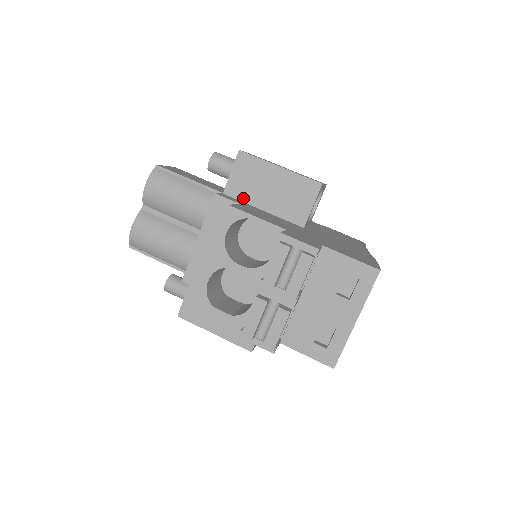
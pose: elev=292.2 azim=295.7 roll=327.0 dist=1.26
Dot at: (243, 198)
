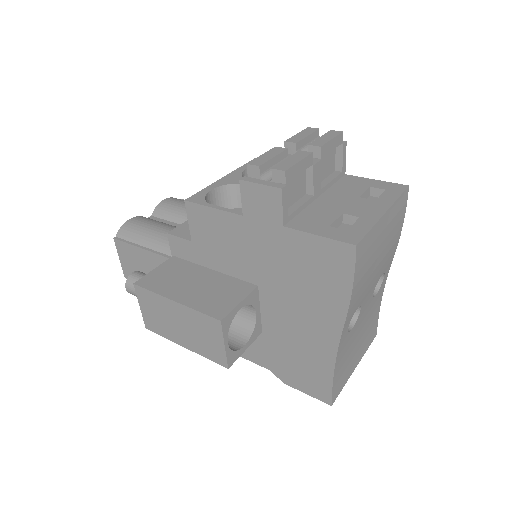
Dot at: occluded
